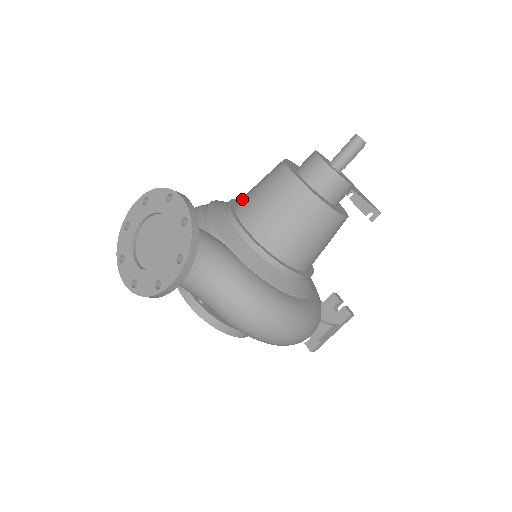
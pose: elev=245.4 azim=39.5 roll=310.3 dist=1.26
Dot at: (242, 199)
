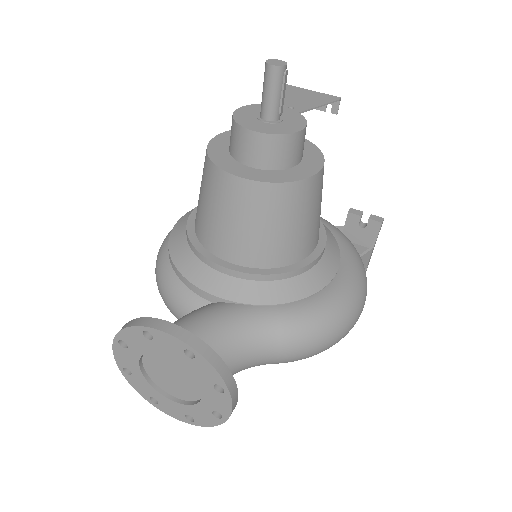
Dot at: (200, 229)
